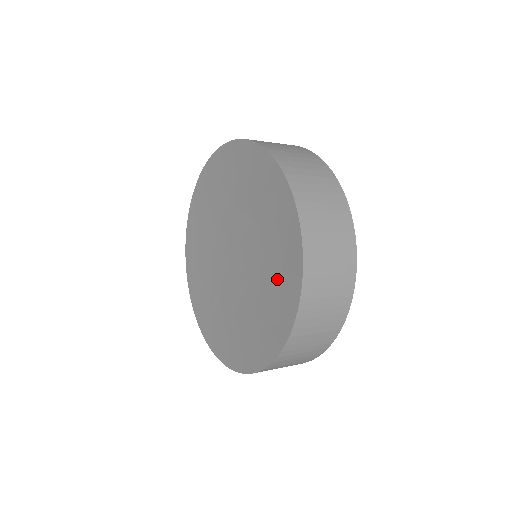
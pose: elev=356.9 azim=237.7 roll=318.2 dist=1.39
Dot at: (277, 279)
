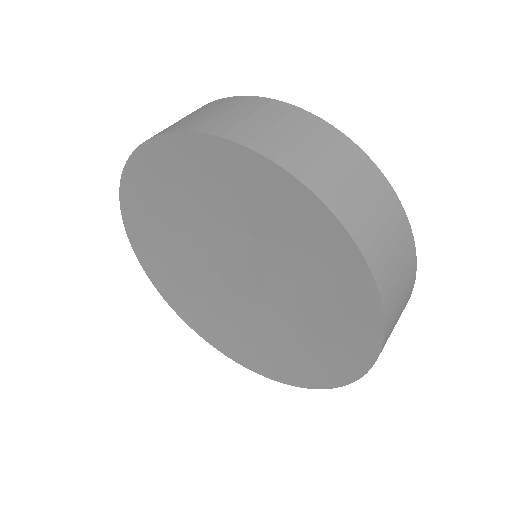
Dot at: (332, 310)
